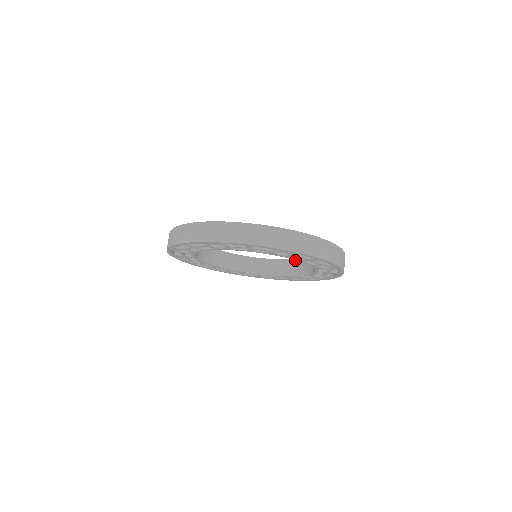
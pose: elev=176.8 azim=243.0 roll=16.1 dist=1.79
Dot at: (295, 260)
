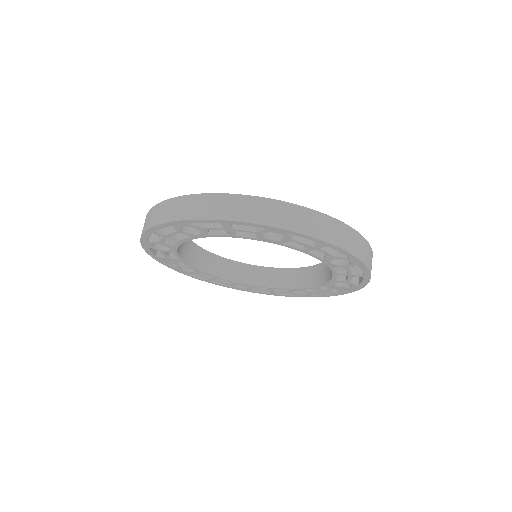
Dot at: (313, 267)
